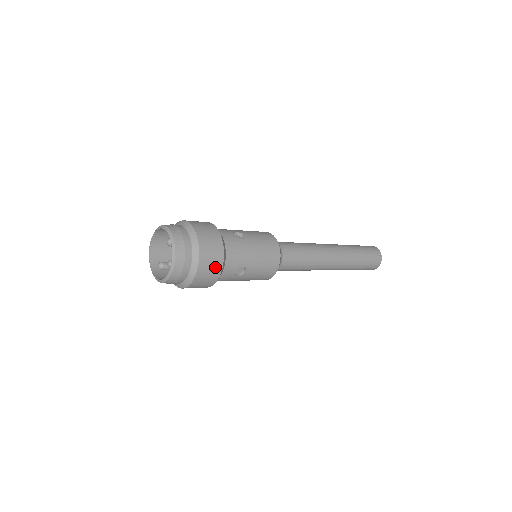
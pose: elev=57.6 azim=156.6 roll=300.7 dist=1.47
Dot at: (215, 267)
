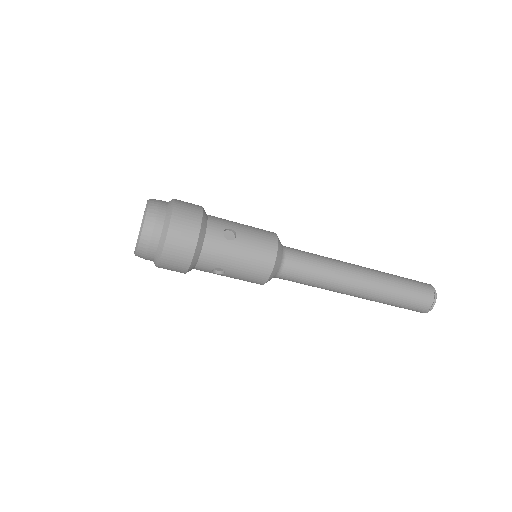
Dot at: (182, 262)
